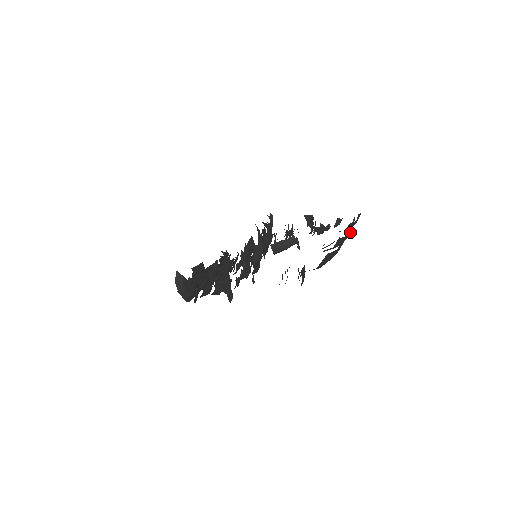
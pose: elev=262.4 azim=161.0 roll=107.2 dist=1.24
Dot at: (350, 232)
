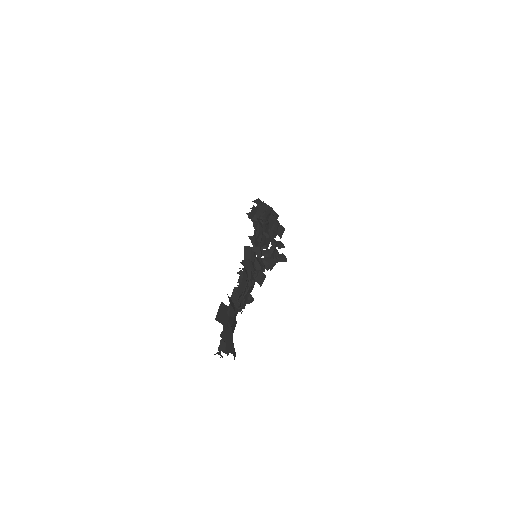
Dot at: (244, 273)
